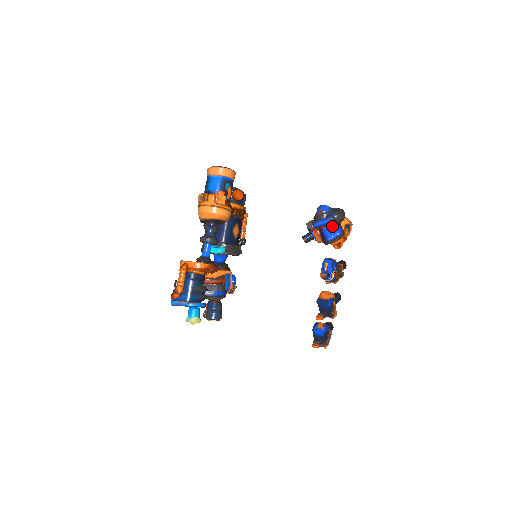
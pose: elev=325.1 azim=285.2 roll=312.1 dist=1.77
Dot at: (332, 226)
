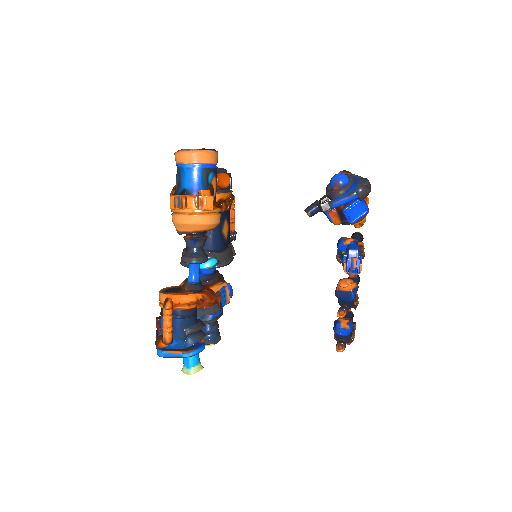
Dot at: (356, 205)
